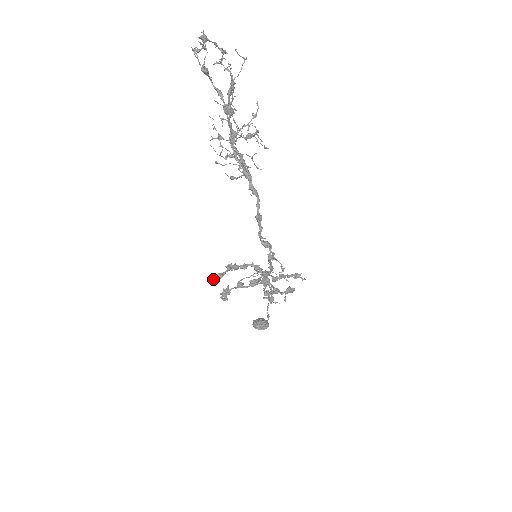
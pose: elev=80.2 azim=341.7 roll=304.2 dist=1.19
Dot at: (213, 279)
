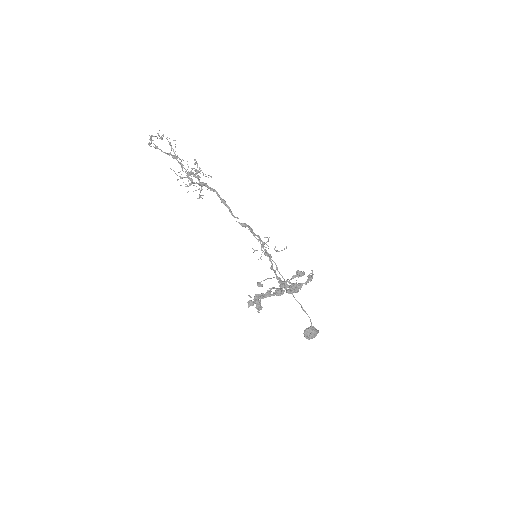
Dot at: (248, 307)
